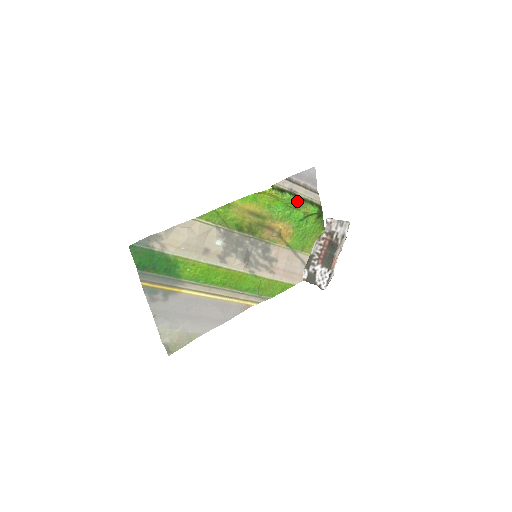
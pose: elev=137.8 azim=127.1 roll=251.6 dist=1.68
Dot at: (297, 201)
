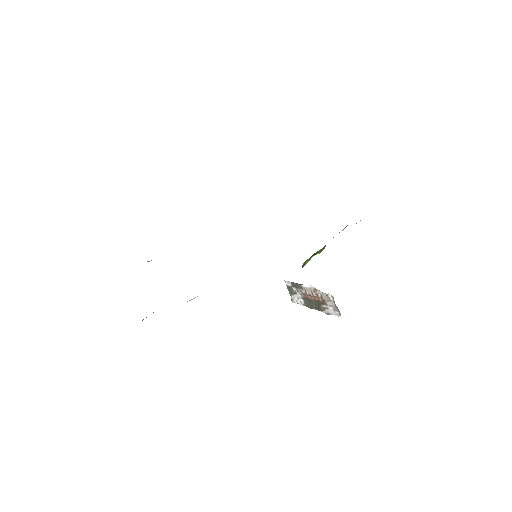
Dot at: occluded
